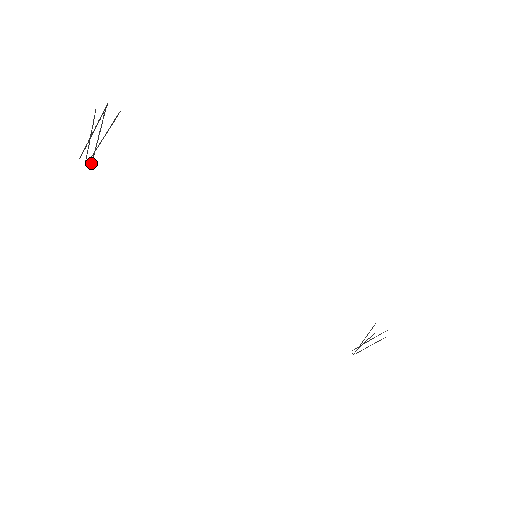
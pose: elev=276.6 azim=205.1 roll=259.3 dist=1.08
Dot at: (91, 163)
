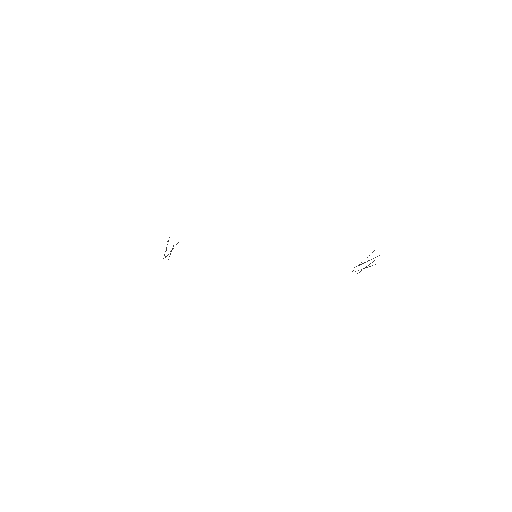
Dot at: occluded
